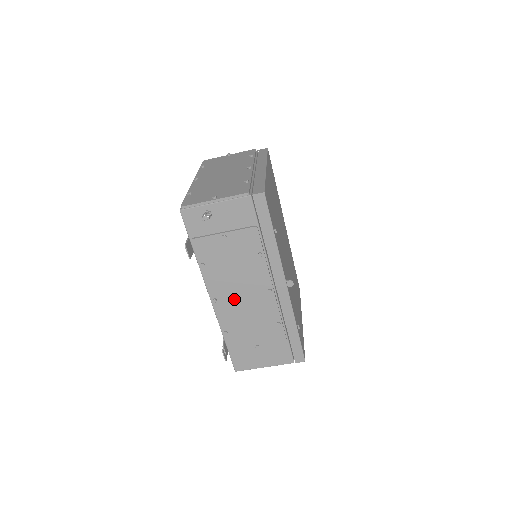
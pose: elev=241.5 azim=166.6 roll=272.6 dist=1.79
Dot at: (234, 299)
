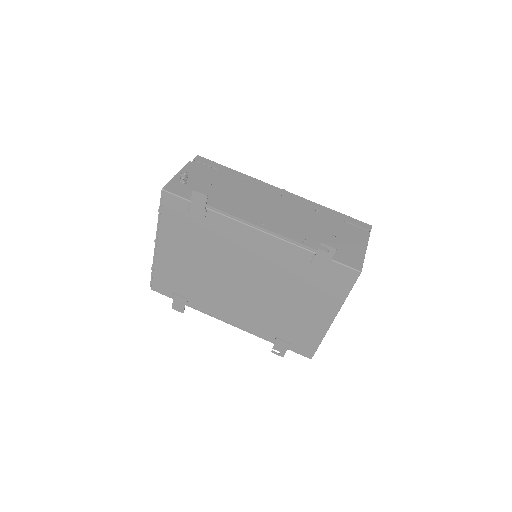
Dot at: (272, 216)
